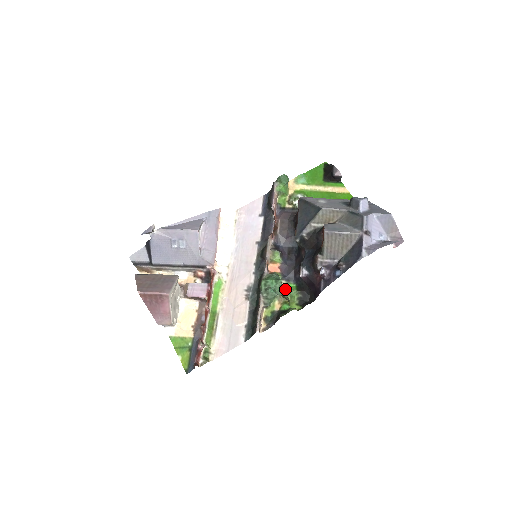
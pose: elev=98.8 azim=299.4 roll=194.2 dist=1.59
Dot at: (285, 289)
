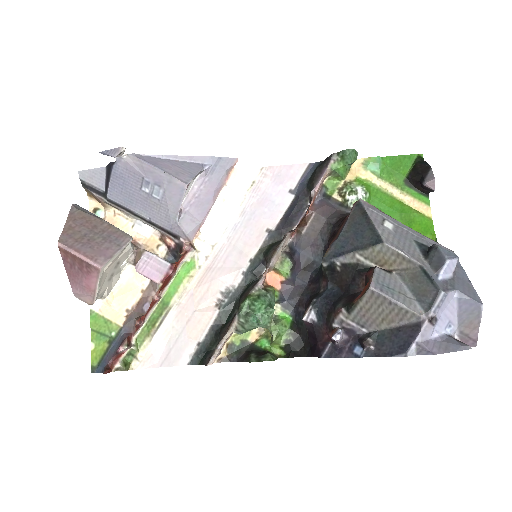
Dot at: (275, 319)
